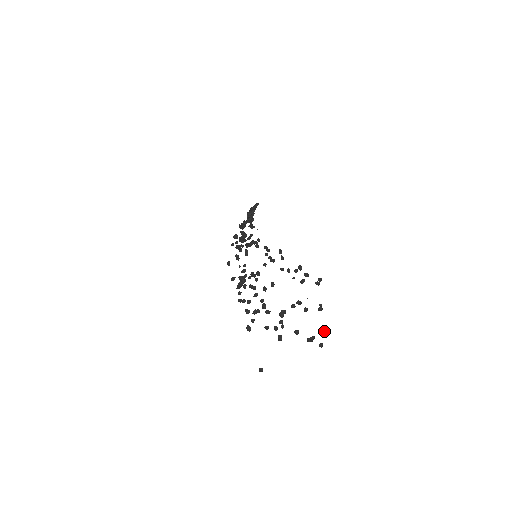
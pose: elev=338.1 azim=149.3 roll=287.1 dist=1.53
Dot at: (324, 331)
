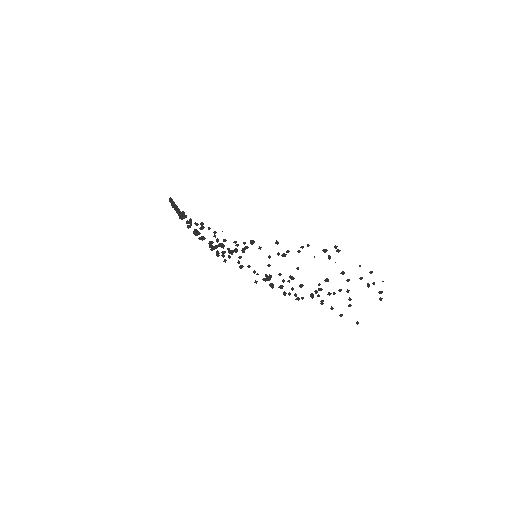
Dot at: occluded
